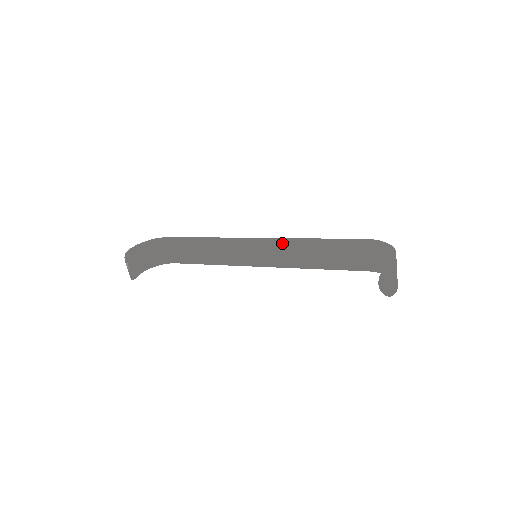
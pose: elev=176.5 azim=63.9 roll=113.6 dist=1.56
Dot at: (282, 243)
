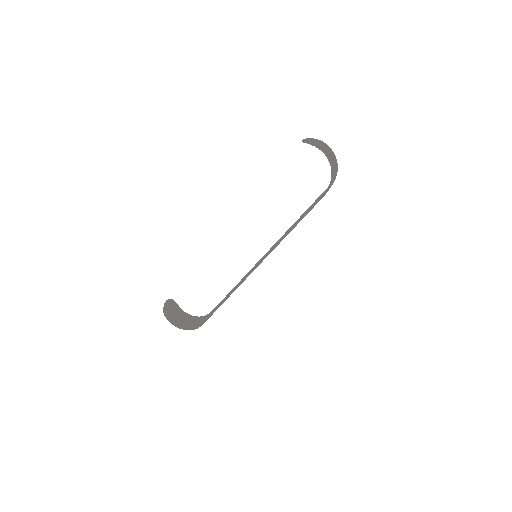
Dot at: occluded
